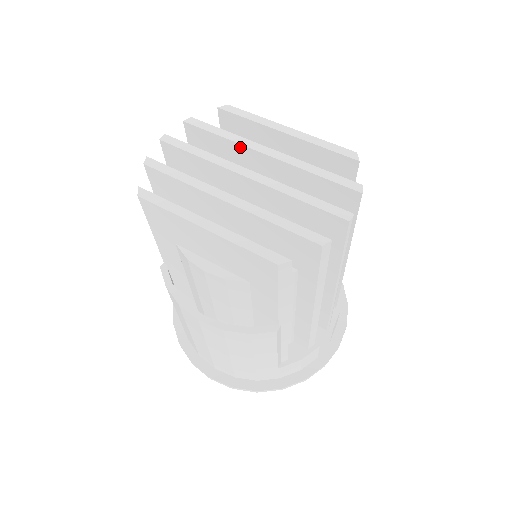
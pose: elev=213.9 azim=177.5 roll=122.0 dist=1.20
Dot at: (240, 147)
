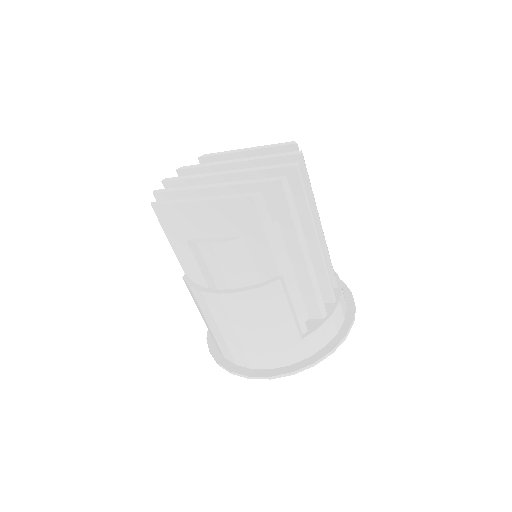
Dot at: (217, 167)
